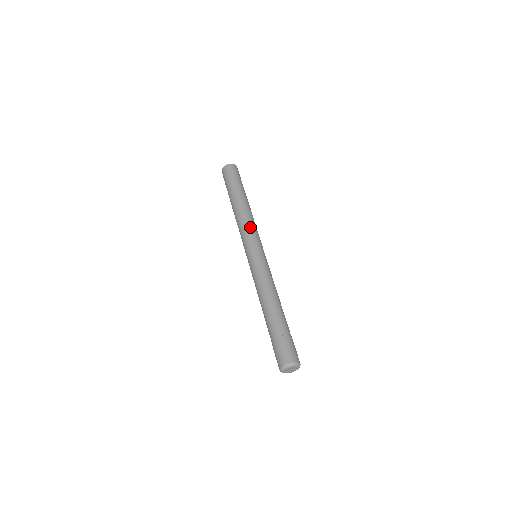
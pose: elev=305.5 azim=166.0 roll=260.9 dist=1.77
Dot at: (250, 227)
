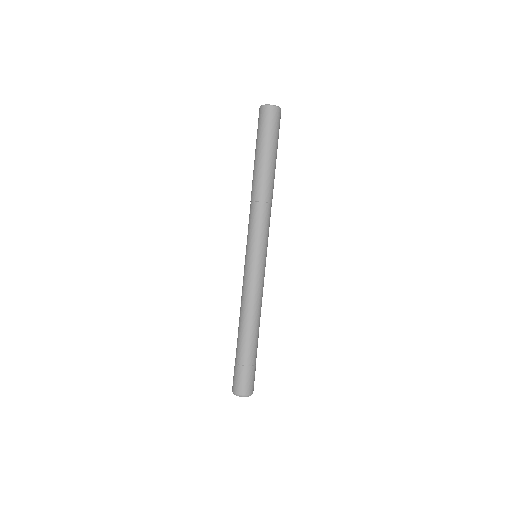
Dot at: (267, 221)
